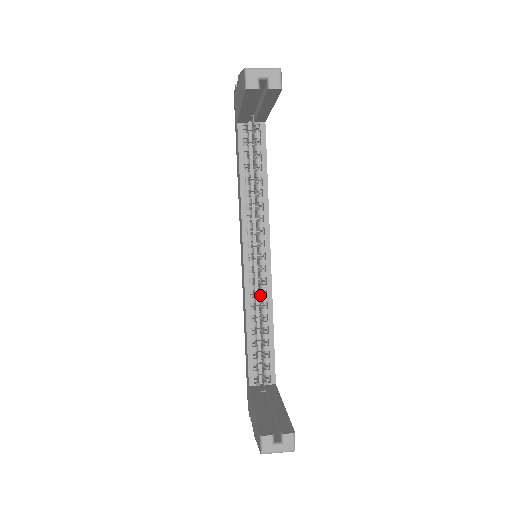
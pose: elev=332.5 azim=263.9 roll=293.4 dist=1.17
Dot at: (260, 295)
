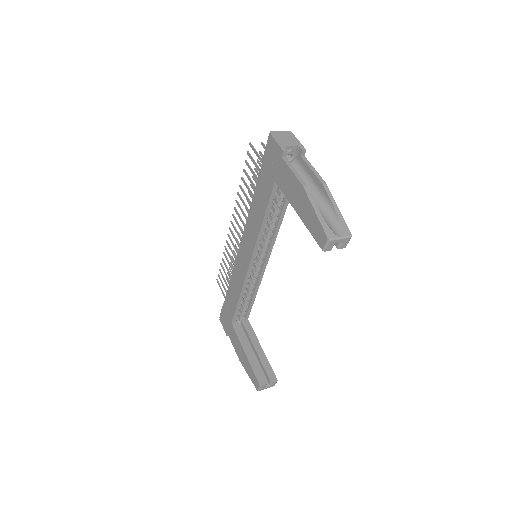
Dot at: (251, 276)
